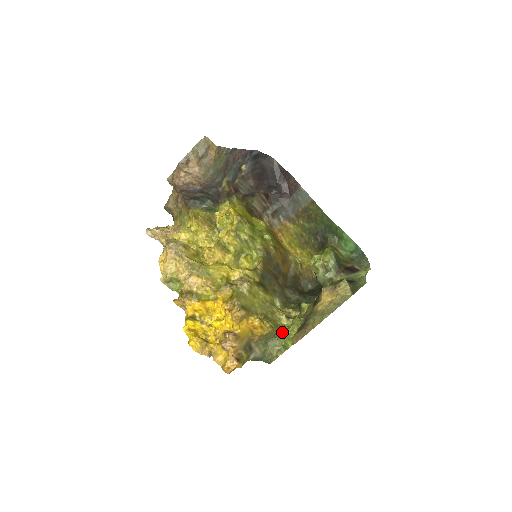
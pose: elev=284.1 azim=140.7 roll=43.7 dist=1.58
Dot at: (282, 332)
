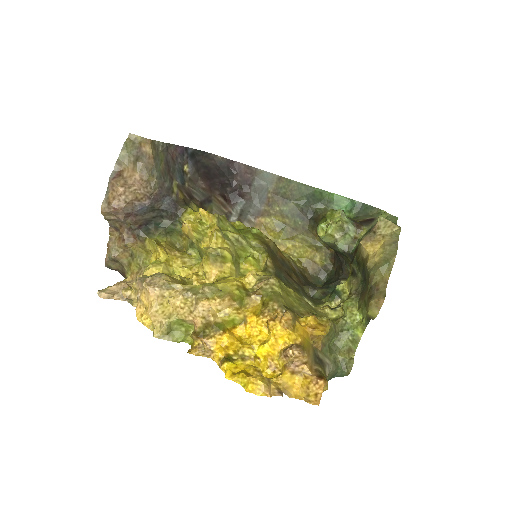
Dot at: (340, 326)
